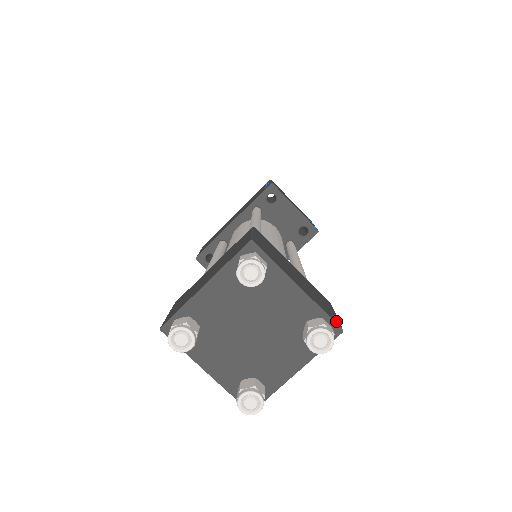
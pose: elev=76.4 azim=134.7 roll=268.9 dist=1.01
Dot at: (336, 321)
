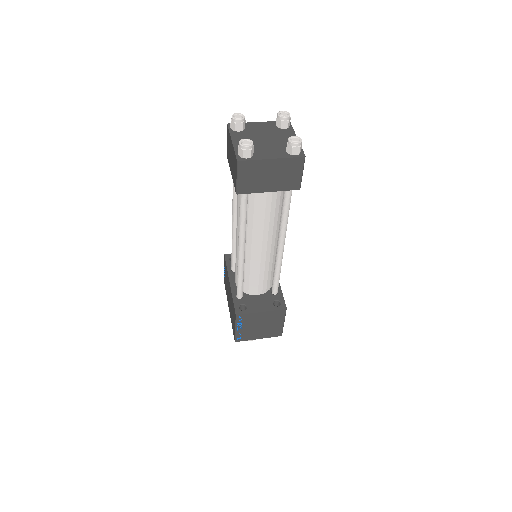
Dot at: occluded
